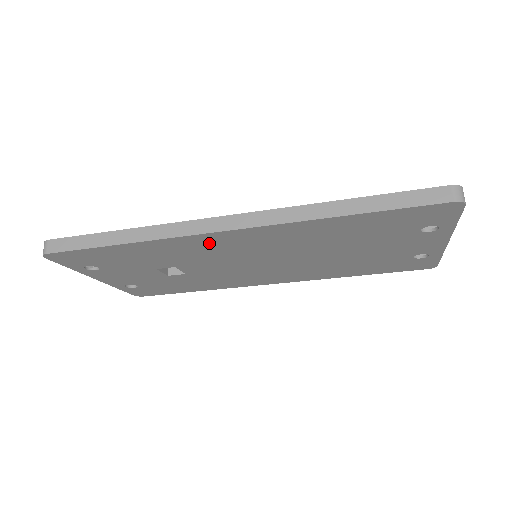
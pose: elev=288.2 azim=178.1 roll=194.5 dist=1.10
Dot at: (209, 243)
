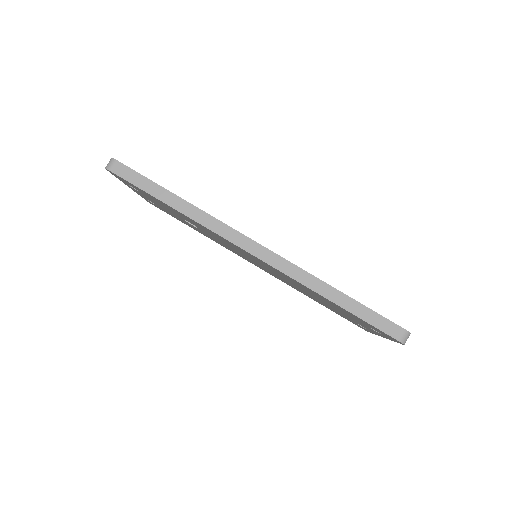
Dot at: (231, 244)
